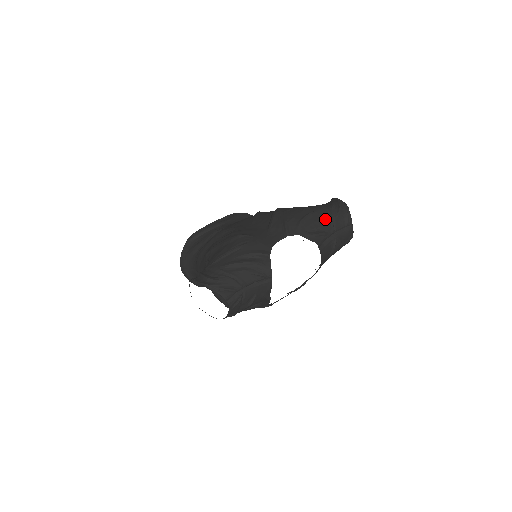
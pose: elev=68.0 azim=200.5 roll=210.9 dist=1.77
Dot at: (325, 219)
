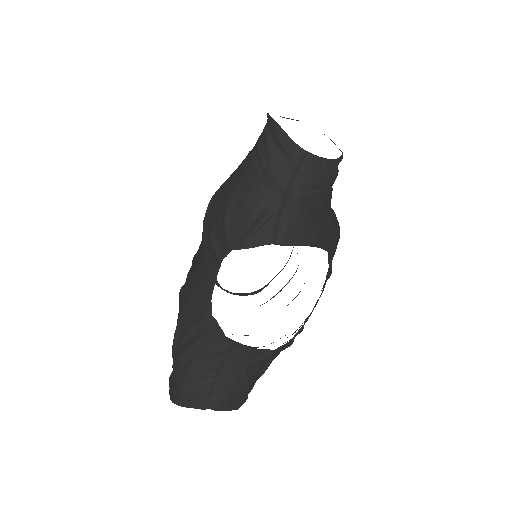
Dot at: (254, 189)
